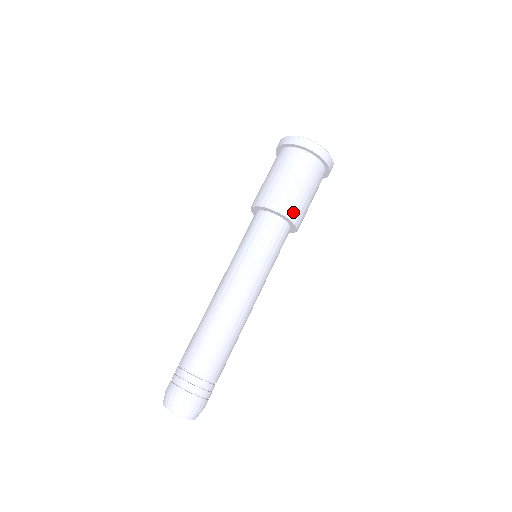
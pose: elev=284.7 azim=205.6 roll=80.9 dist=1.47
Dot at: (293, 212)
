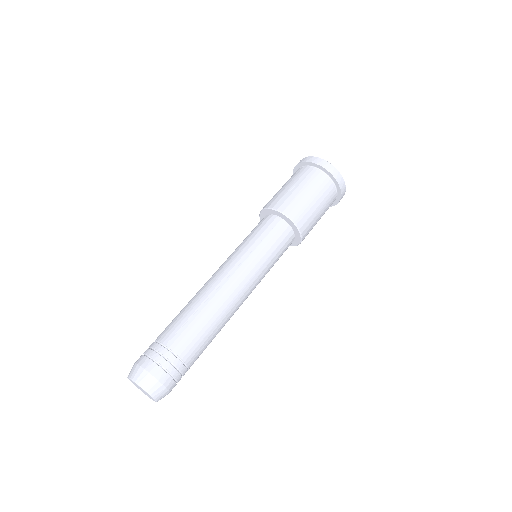
Dot at: (304, 227)
